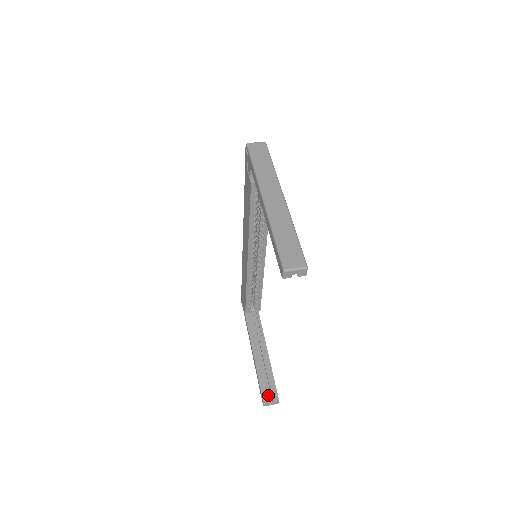
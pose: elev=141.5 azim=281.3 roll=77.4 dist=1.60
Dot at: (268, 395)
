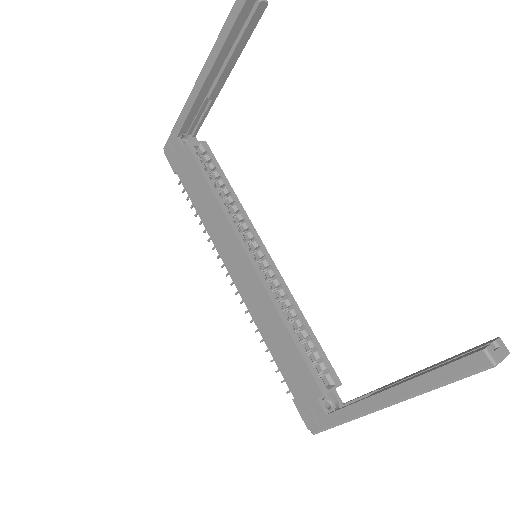
Dot at: occluded
